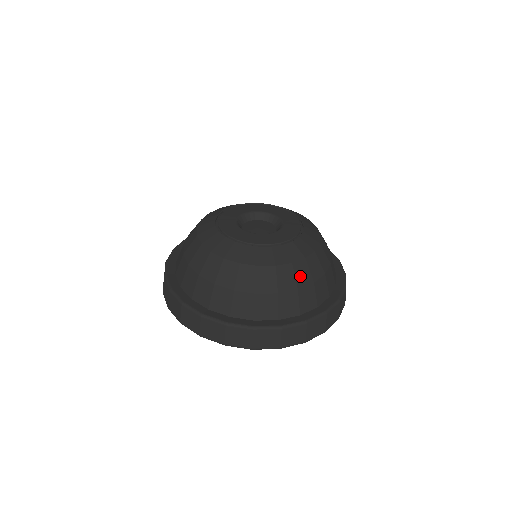
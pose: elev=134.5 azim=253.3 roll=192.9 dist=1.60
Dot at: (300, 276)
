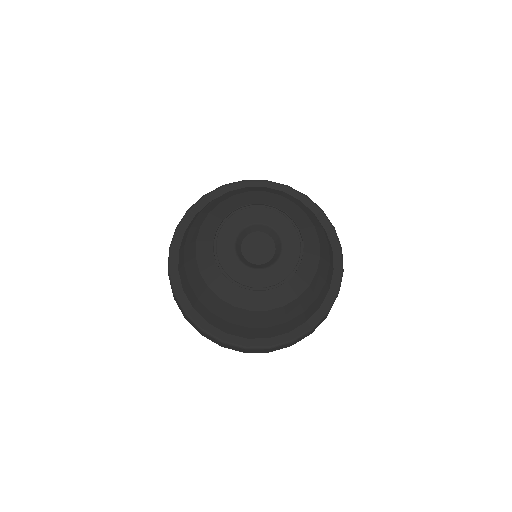
Dot at: (291, 312)
